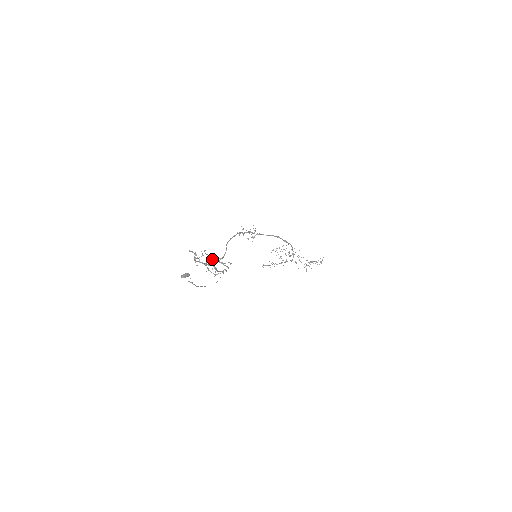
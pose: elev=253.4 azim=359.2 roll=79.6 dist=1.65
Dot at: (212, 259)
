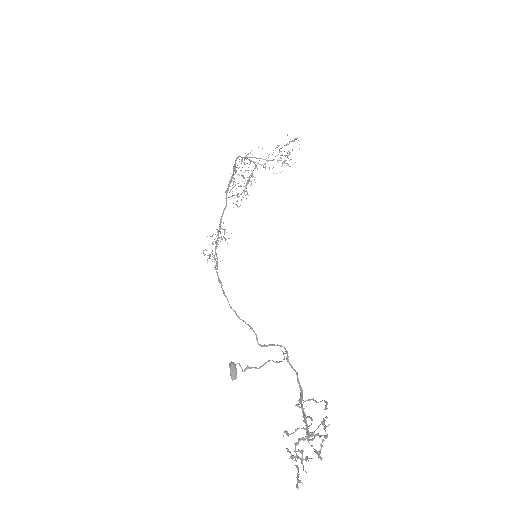
Dot at: (306, 429)
